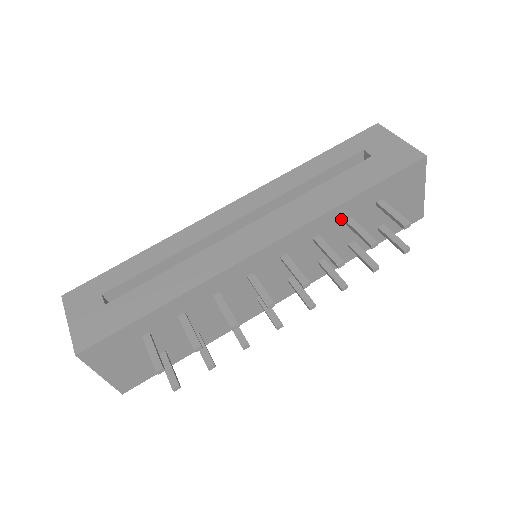
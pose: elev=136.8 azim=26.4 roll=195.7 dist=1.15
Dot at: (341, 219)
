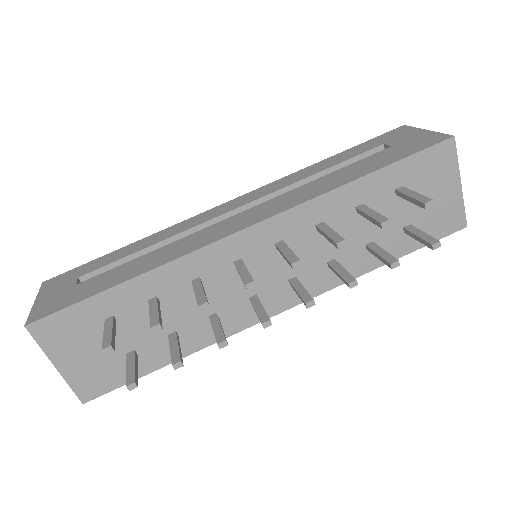
Dot at: (350, 205)
